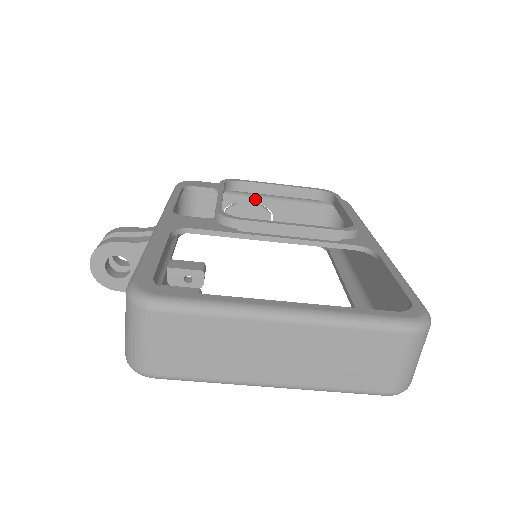
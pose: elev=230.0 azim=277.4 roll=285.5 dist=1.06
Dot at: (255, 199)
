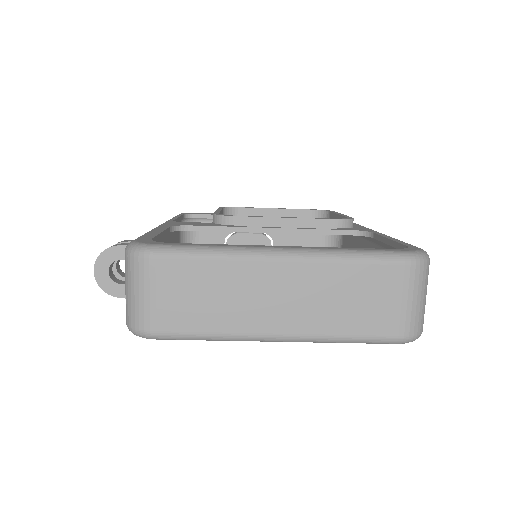
Dot at: occluded
